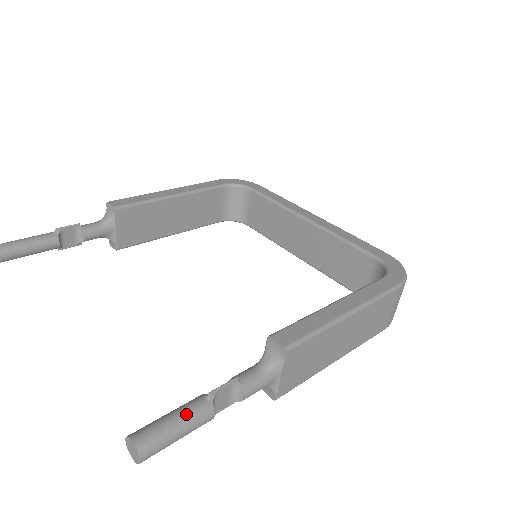
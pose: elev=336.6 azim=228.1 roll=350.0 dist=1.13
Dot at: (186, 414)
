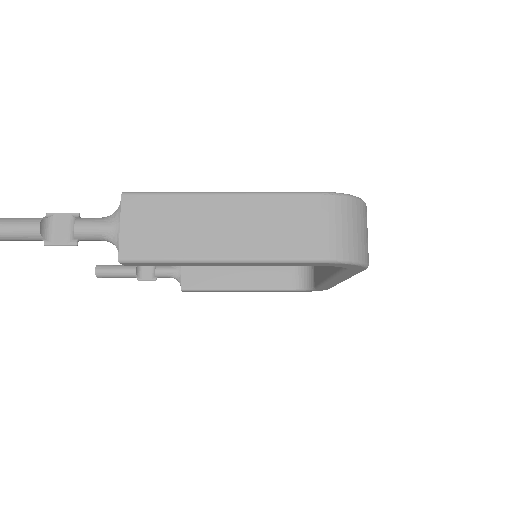
Dot at: (20, 218)
